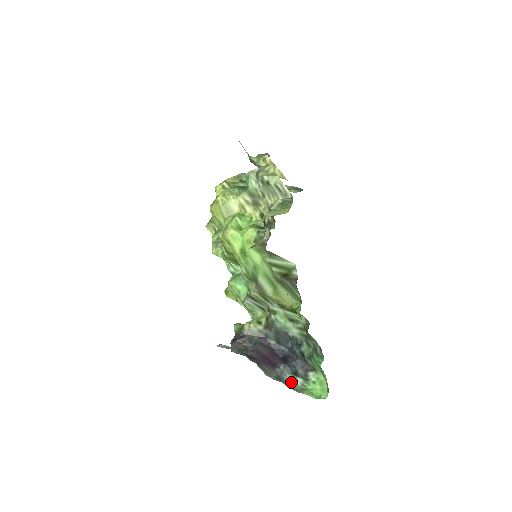
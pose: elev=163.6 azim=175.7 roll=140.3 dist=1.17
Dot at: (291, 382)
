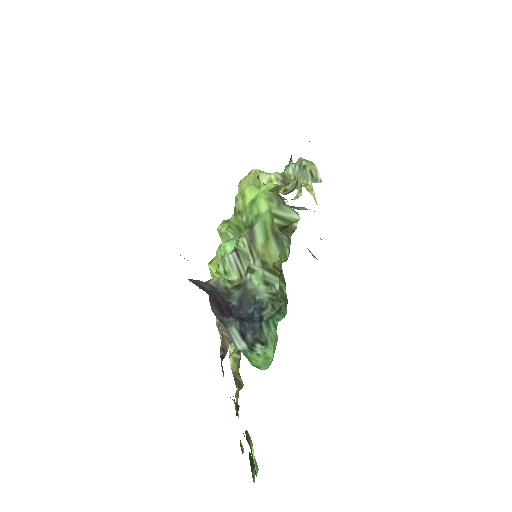
Dot at: (233, 337)
